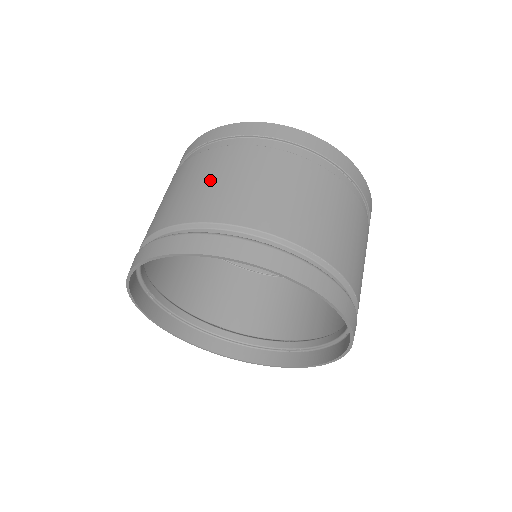
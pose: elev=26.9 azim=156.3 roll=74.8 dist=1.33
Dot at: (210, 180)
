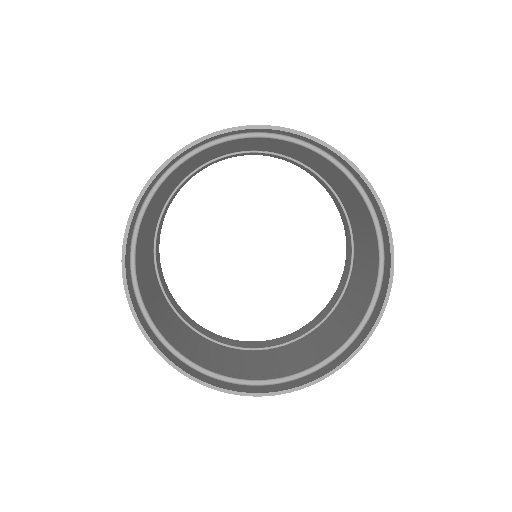
Dot at: occluded
